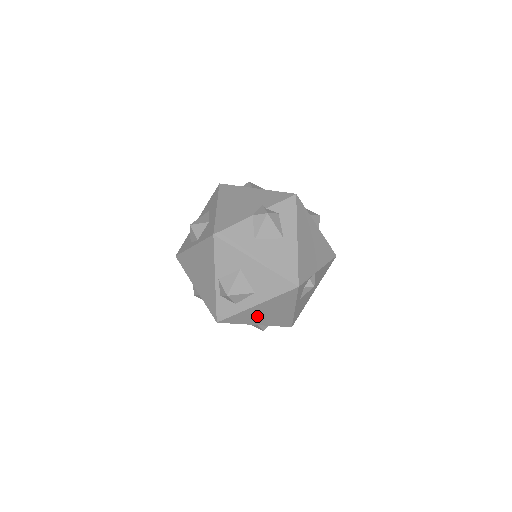
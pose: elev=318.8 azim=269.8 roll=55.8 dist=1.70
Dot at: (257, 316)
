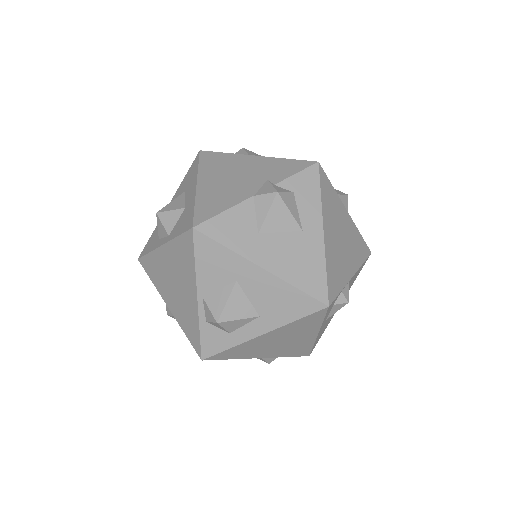
Dot at: (262, 347)
